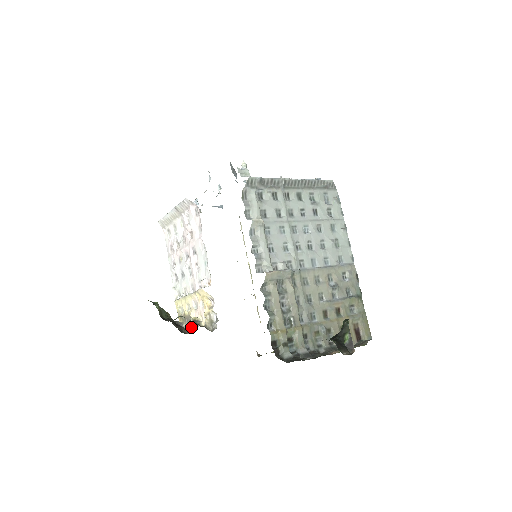
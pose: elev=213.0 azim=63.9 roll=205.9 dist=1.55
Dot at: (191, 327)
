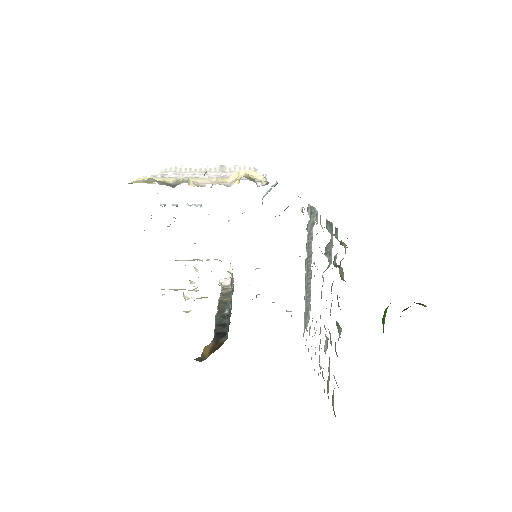
Dot at: (168, 185)
